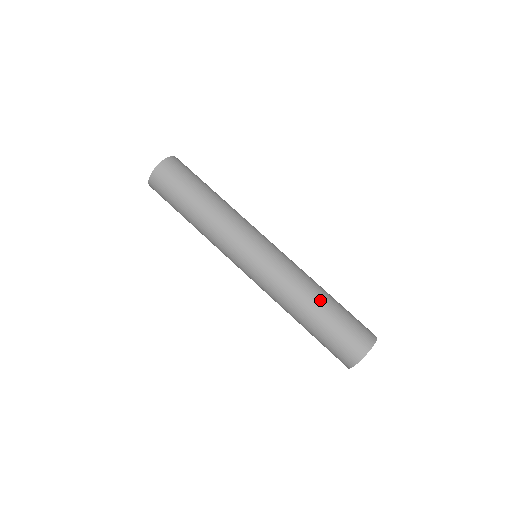
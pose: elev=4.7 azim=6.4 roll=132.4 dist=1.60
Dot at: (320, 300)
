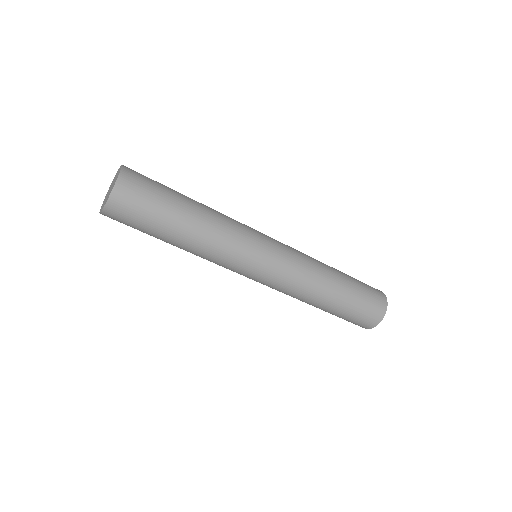
Dot at: (336, 271)
